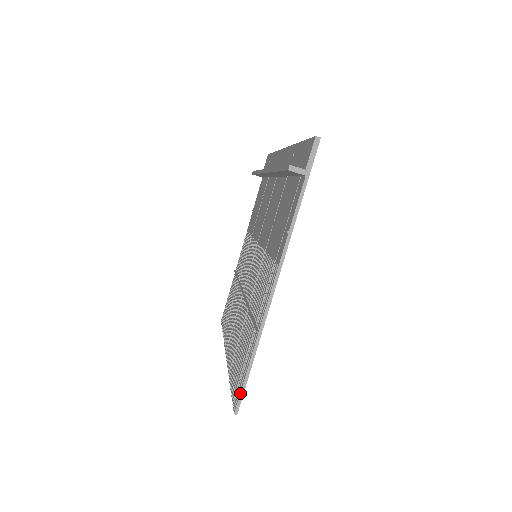
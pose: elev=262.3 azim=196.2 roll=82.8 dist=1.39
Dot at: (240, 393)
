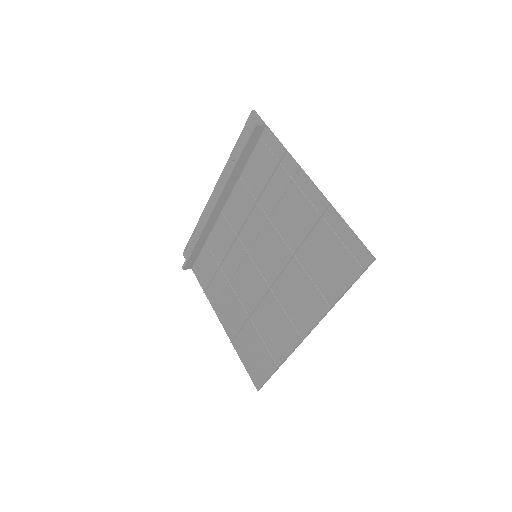
Dot at: (361, 244)
